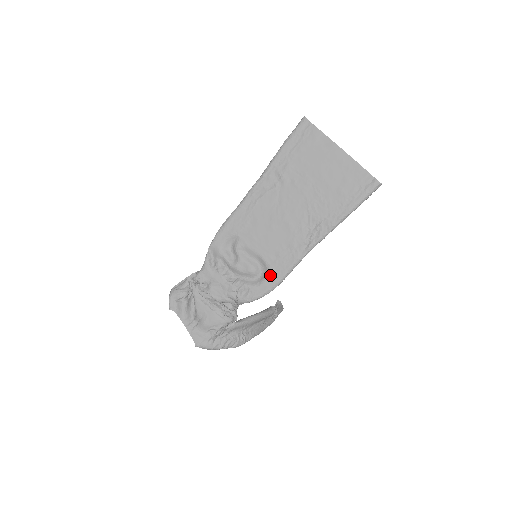
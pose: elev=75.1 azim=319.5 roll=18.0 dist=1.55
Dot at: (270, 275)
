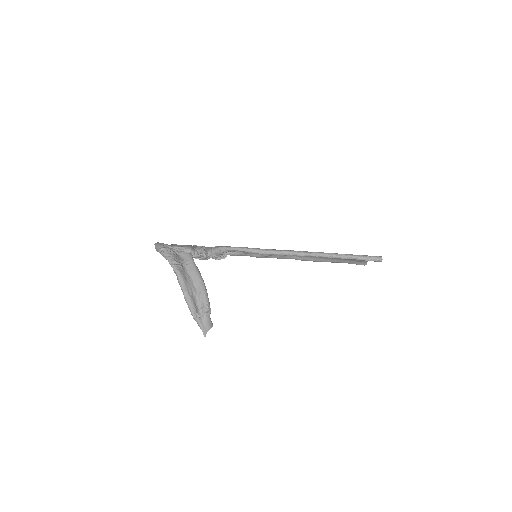
Dot at: occluded
